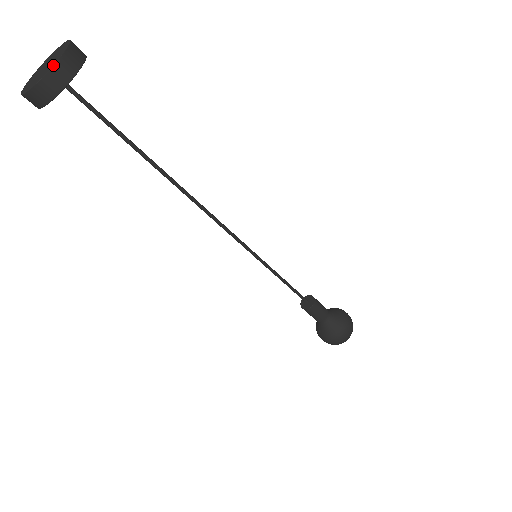
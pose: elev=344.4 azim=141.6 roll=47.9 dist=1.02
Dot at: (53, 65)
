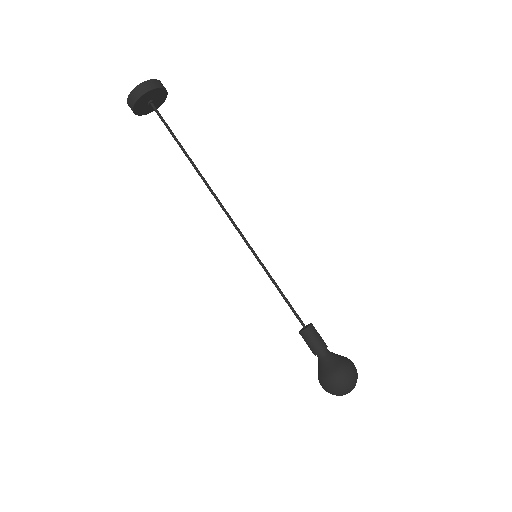
Dot at: (135, 87)
